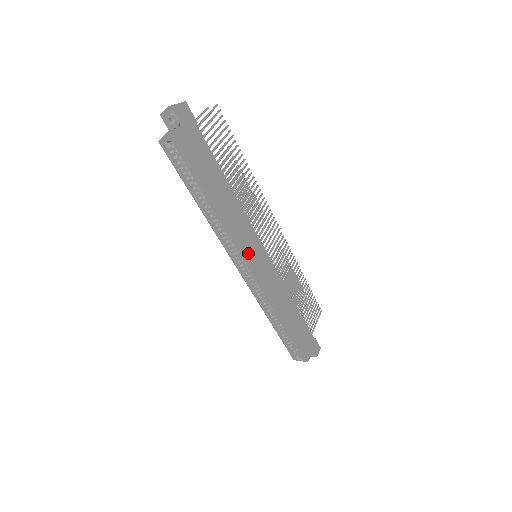
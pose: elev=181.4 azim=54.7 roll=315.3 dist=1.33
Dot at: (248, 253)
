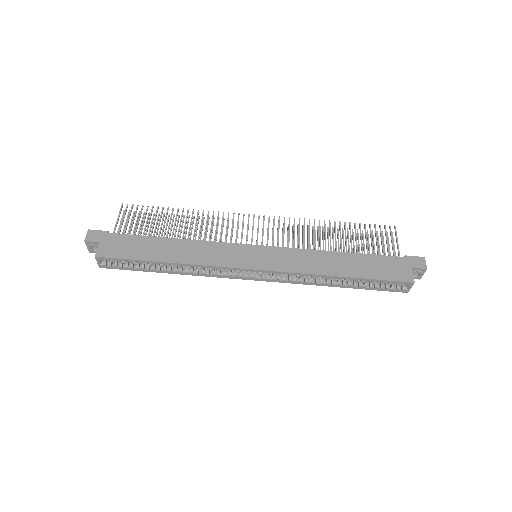
Dot at: (234, 263)
